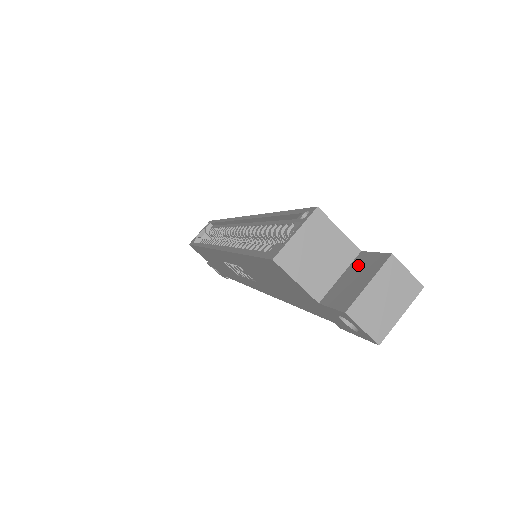
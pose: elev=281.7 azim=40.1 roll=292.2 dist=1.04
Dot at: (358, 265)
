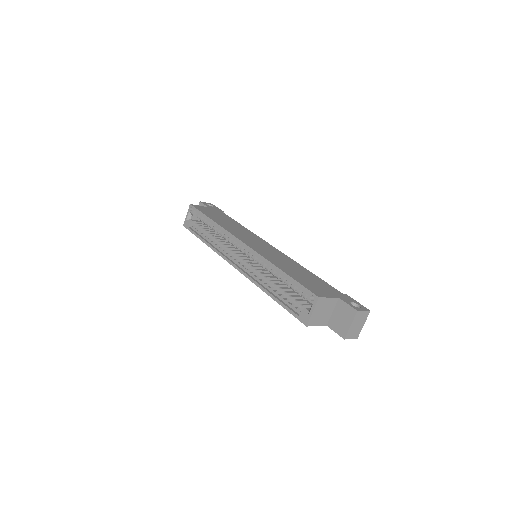
Dot at: (341, 309)
